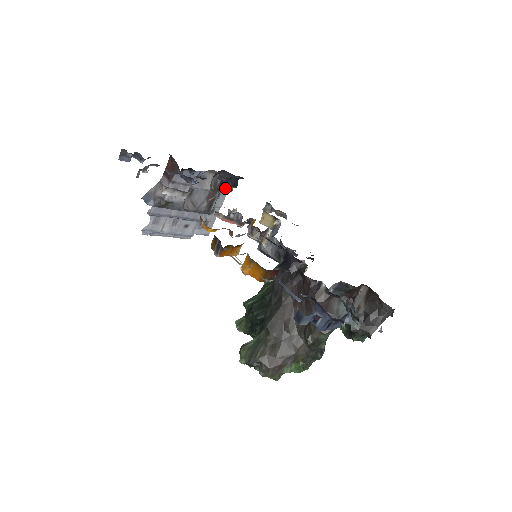
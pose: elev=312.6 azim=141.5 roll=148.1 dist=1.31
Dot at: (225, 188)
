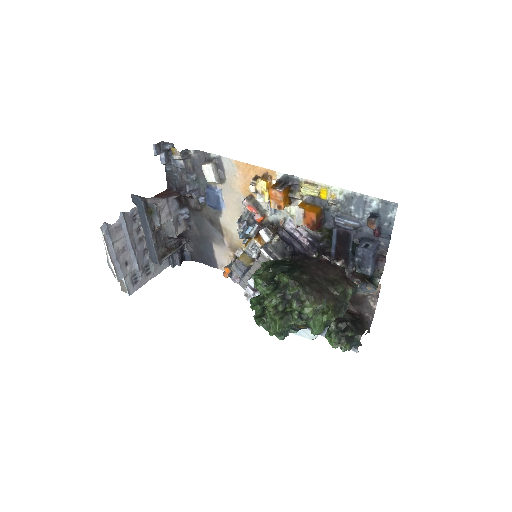
Dot at: (172, 258)
